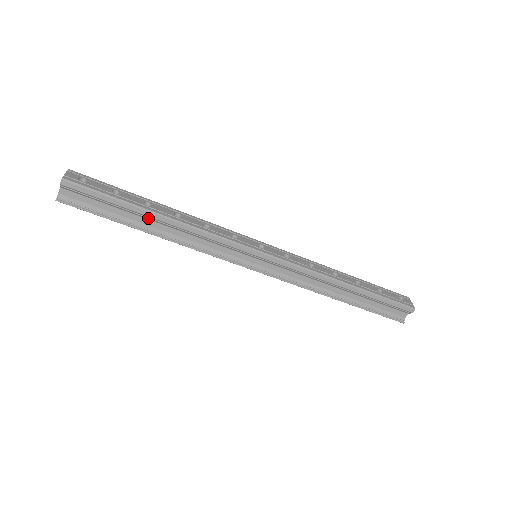
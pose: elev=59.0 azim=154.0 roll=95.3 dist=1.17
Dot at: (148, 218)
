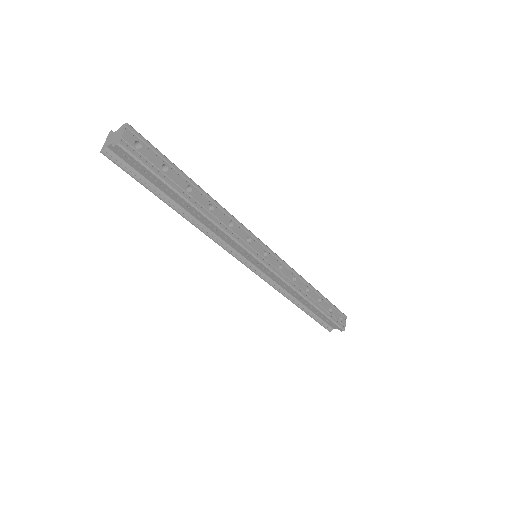
Dot at: (183, 203)
